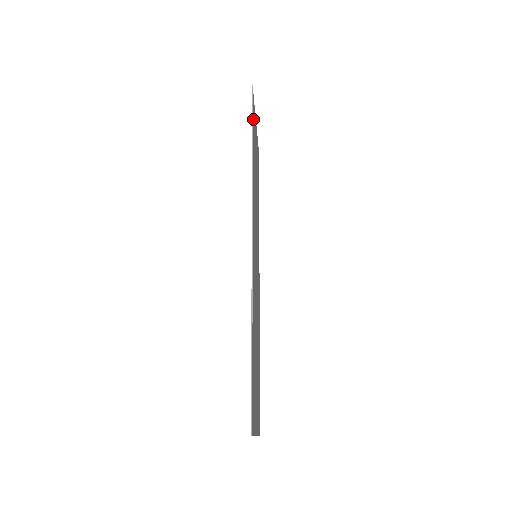
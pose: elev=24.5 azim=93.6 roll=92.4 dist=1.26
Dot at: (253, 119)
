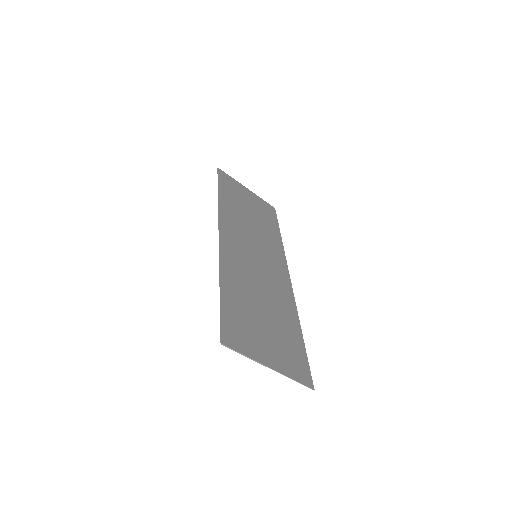
Dot at: (225, 183)
